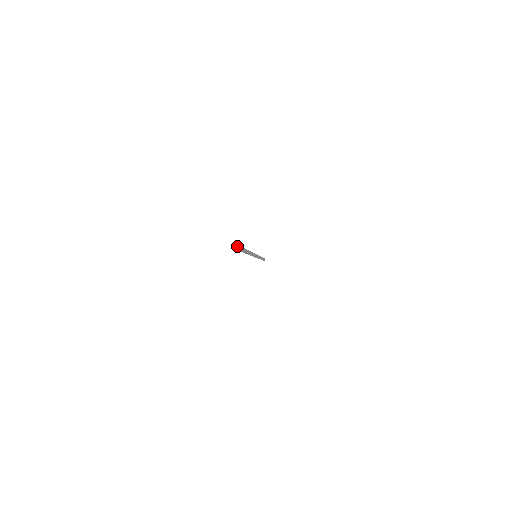
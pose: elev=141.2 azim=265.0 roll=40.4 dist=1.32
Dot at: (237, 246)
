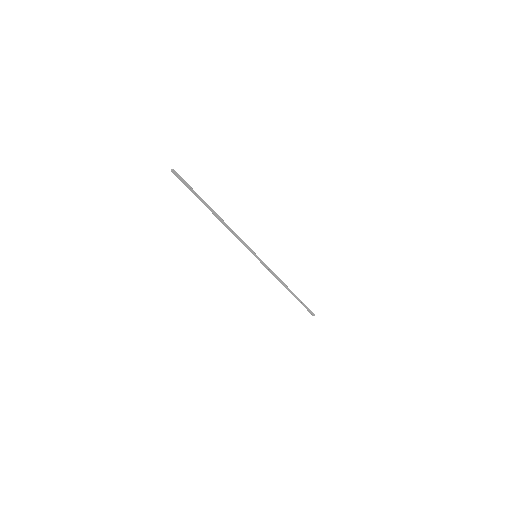
Dot at: (172, 169)
